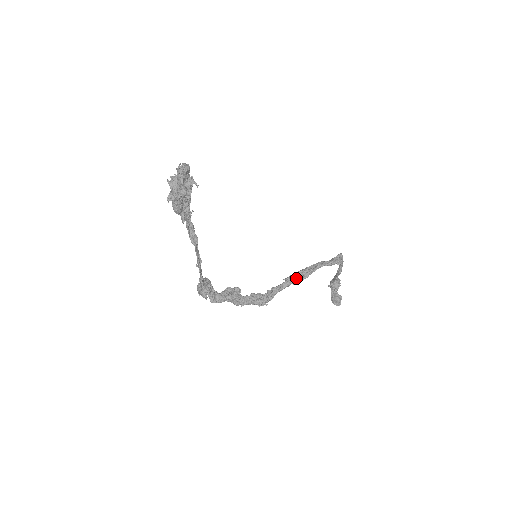
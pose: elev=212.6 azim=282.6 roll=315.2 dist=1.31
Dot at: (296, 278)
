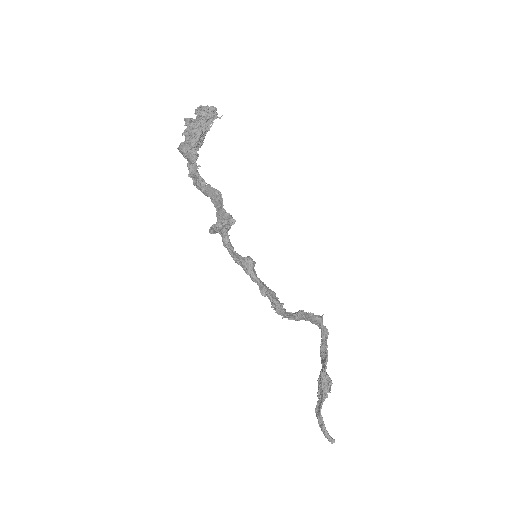
Dot at: (297, 312)
